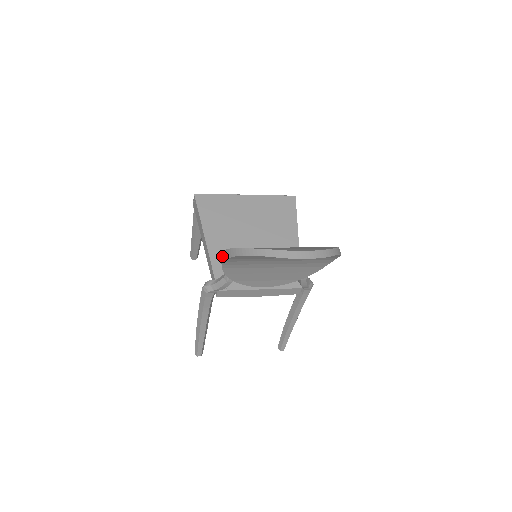
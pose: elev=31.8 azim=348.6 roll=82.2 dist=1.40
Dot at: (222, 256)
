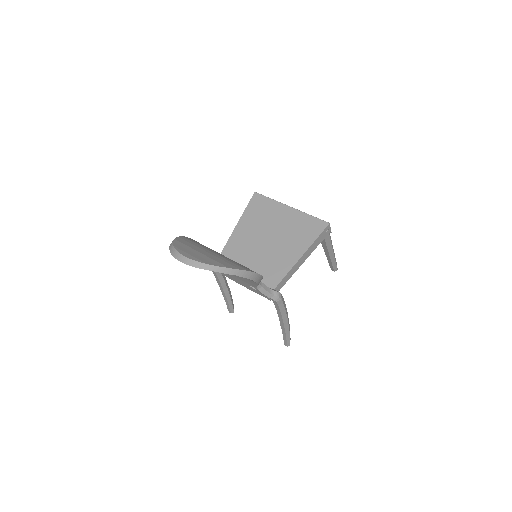
Dot at: occluded
